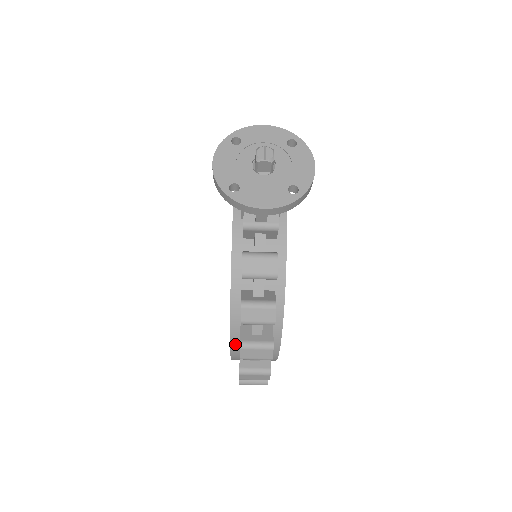
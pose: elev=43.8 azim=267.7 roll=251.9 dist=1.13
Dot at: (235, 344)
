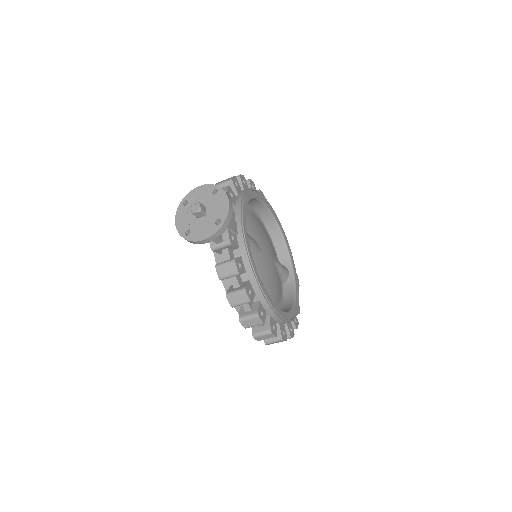
Dot at: occluded
